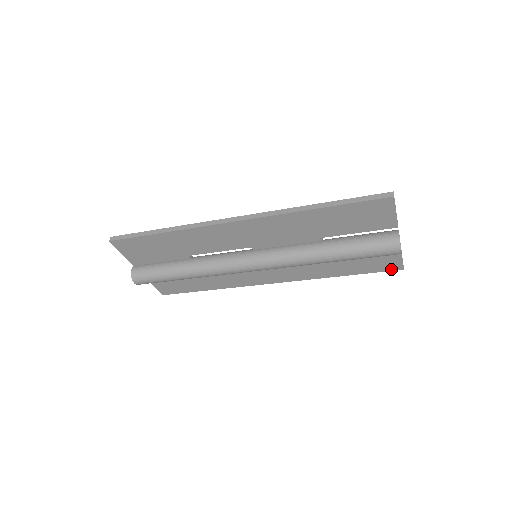
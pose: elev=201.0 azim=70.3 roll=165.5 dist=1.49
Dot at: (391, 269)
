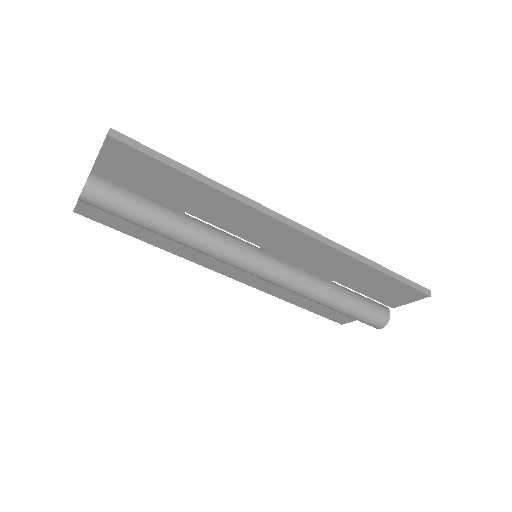
Dot at: (335, 320)
